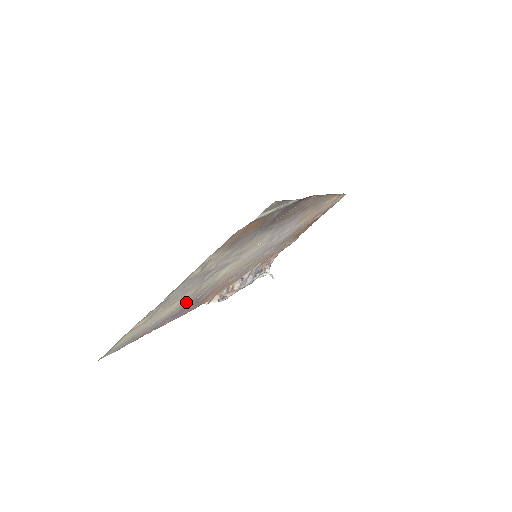
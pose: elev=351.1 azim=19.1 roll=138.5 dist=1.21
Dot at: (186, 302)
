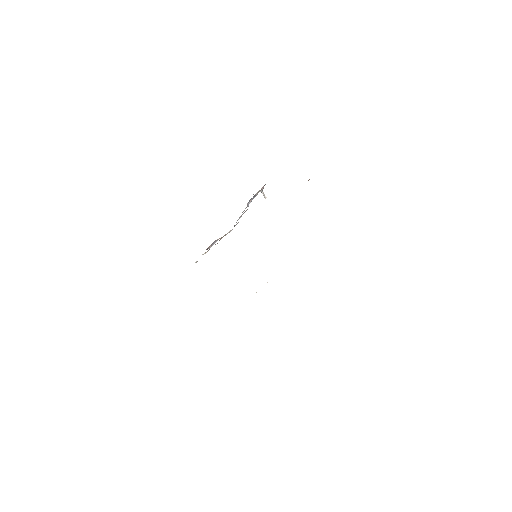
Dot at: occluded
